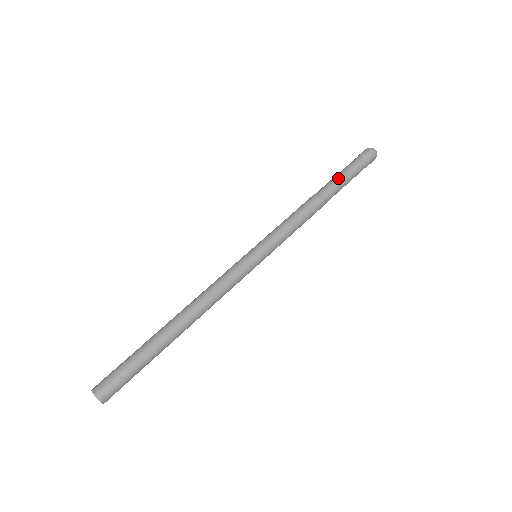
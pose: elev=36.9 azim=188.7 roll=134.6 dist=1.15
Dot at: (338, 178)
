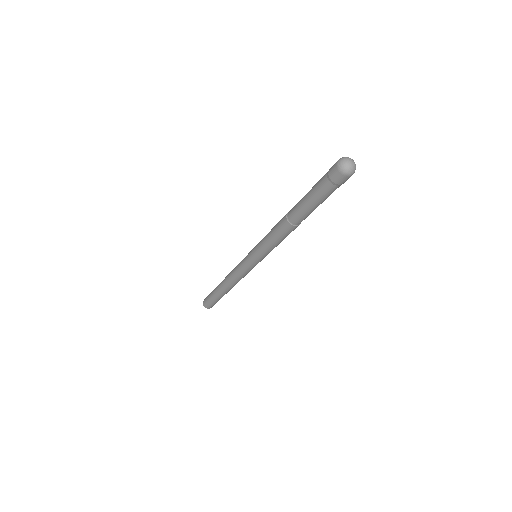
Dot at: (302, 201)
